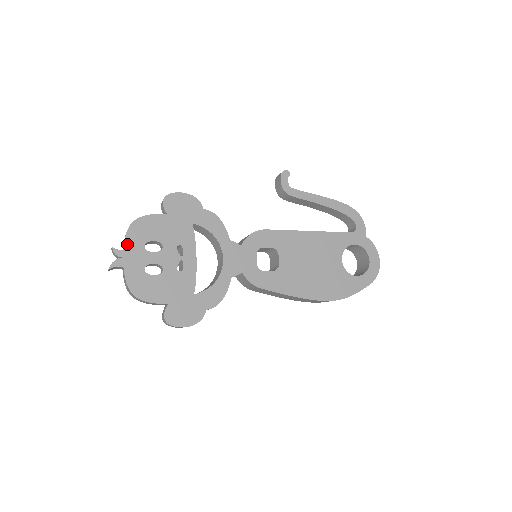
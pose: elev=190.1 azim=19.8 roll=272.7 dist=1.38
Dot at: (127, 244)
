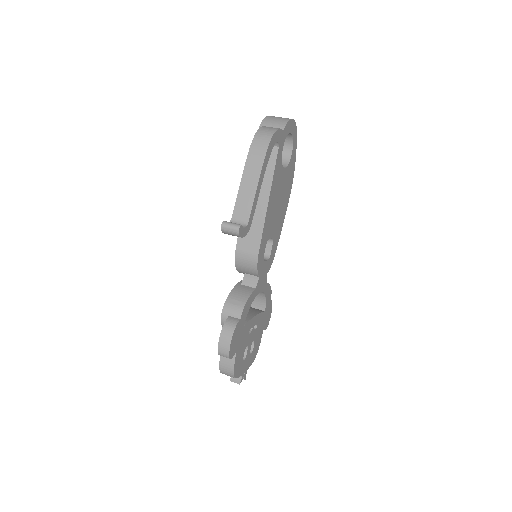
Dot at: (241, 374)
